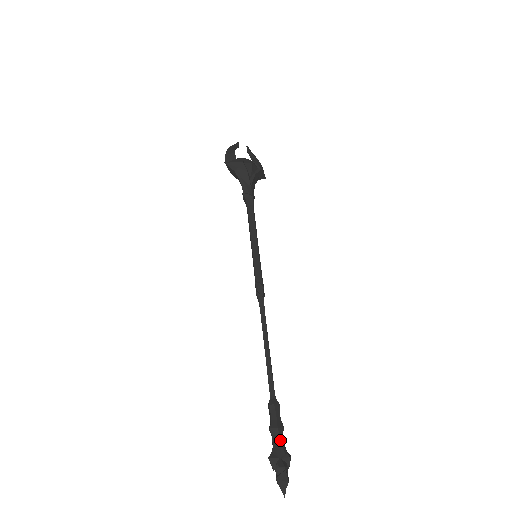
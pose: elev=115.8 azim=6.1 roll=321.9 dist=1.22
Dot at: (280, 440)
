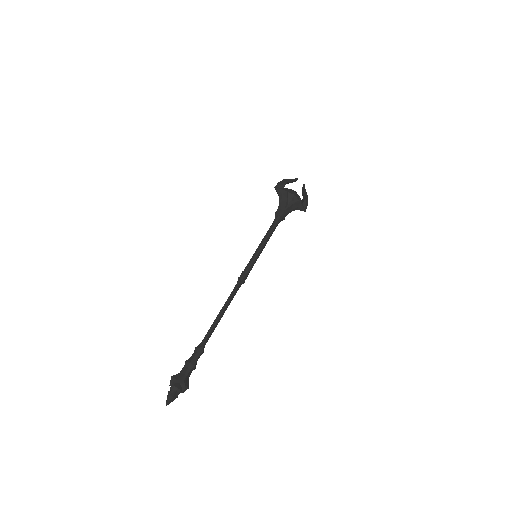
Dot at: (186, 371)
